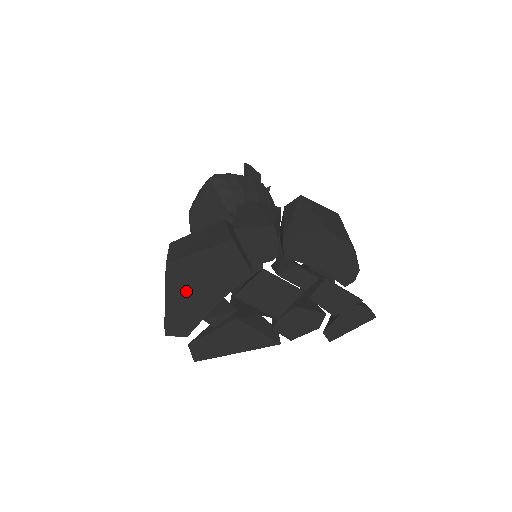
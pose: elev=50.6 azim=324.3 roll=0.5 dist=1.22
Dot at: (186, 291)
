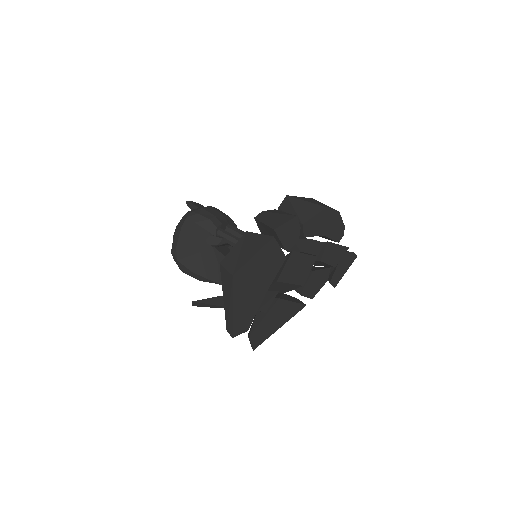
Dot at: (246, 292)
